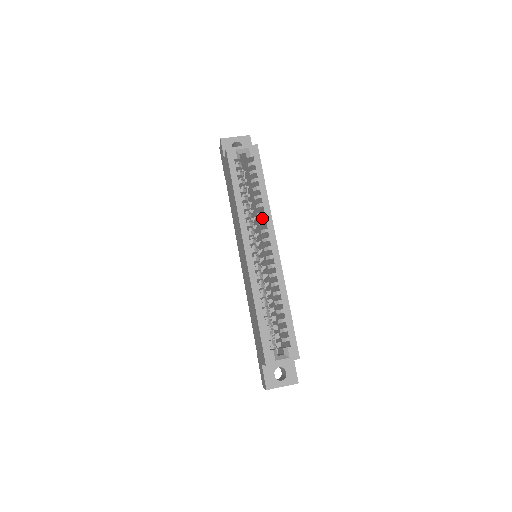
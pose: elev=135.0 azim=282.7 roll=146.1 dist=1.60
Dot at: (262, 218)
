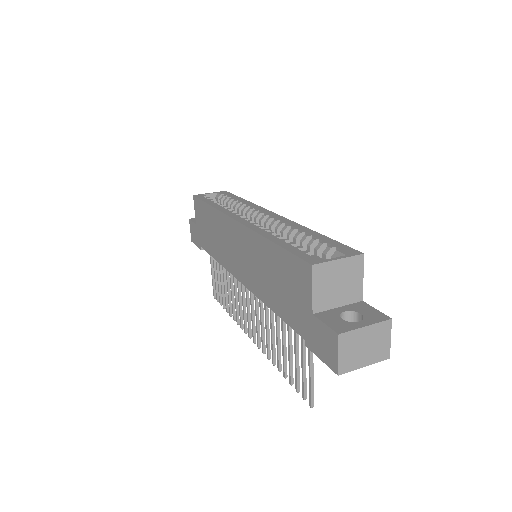
Dot at: occluded
